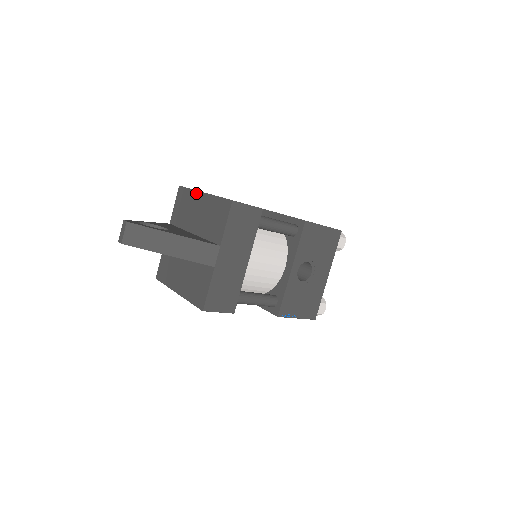
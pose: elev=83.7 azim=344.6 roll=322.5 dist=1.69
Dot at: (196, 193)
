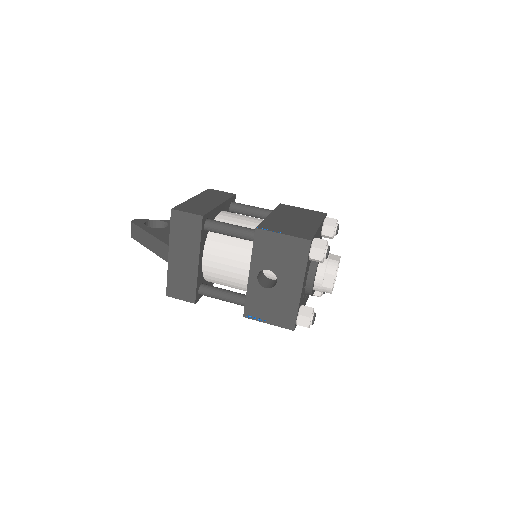
Dot at: occluded
